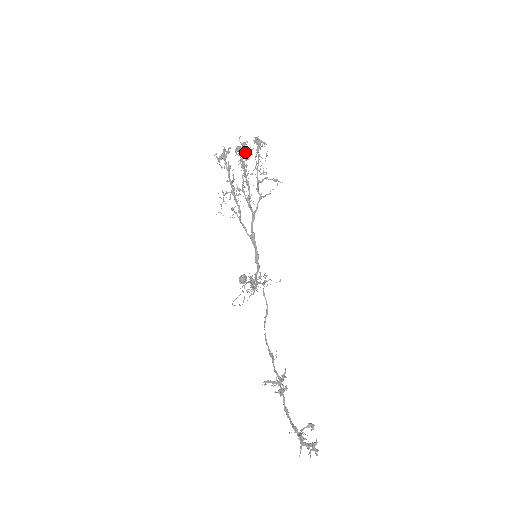
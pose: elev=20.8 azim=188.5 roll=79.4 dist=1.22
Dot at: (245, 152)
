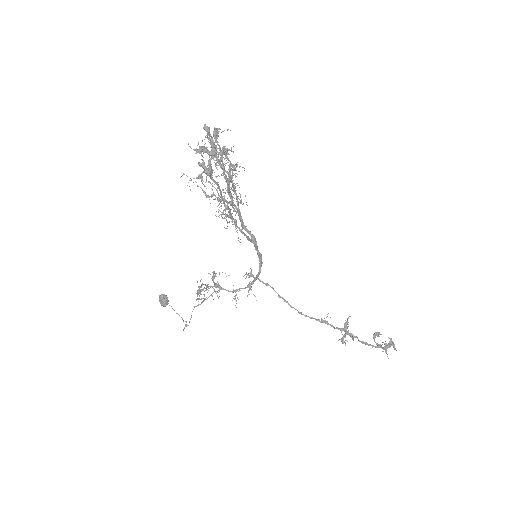
Dot at: occluded
